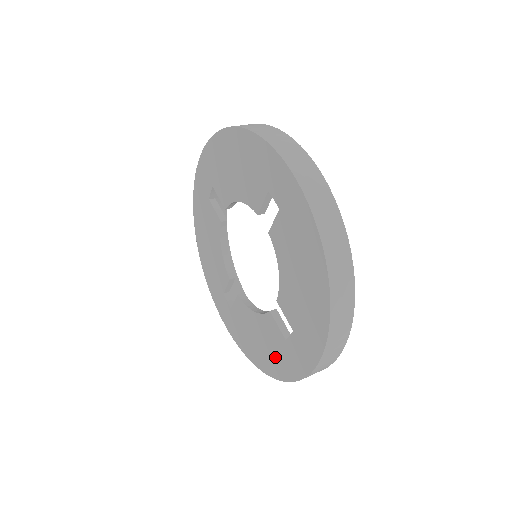
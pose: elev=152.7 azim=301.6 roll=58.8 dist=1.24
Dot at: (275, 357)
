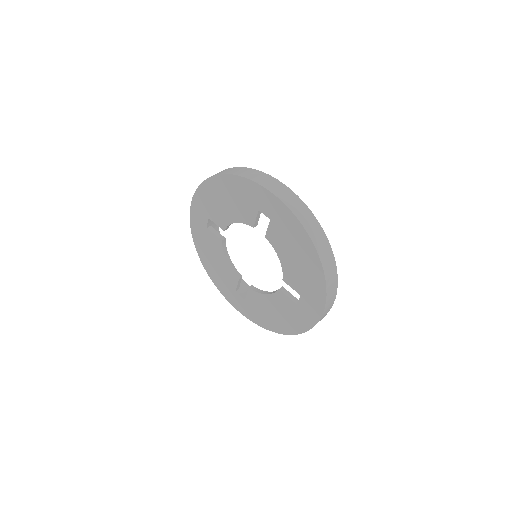
Dot at: (291, 319)
